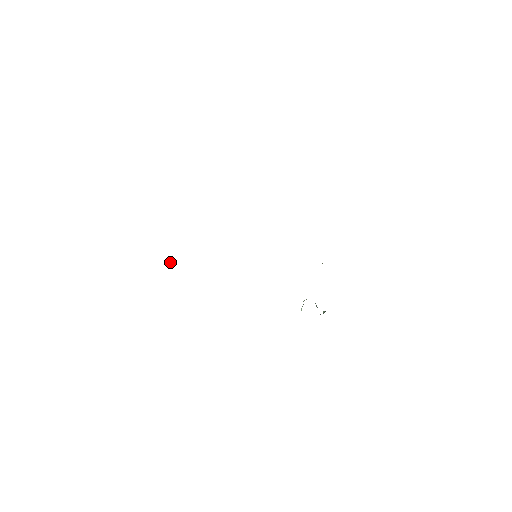
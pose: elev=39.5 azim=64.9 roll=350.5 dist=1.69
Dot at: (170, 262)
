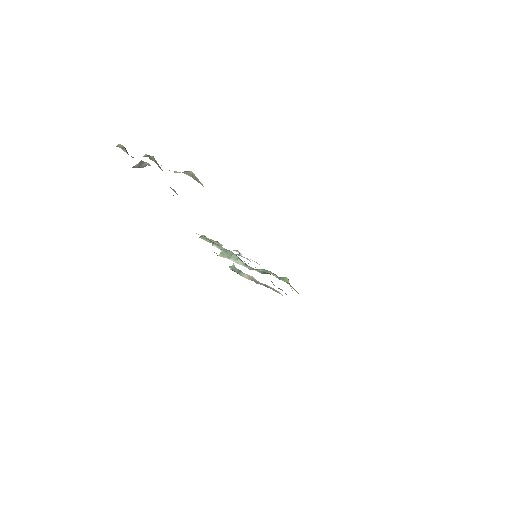
Dot at: occluded
